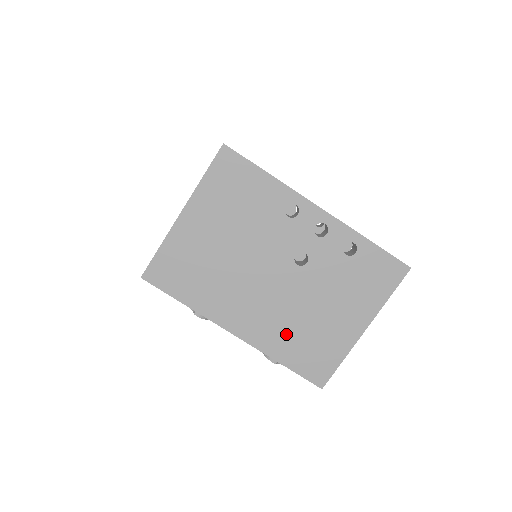
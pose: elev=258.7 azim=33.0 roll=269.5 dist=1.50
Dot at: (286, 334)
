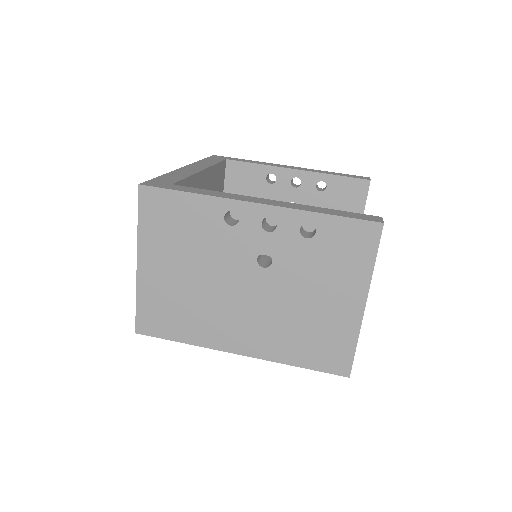
Dot at: (287, 337)
